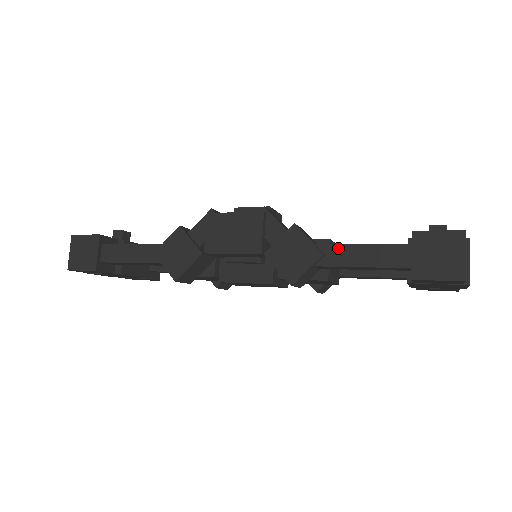
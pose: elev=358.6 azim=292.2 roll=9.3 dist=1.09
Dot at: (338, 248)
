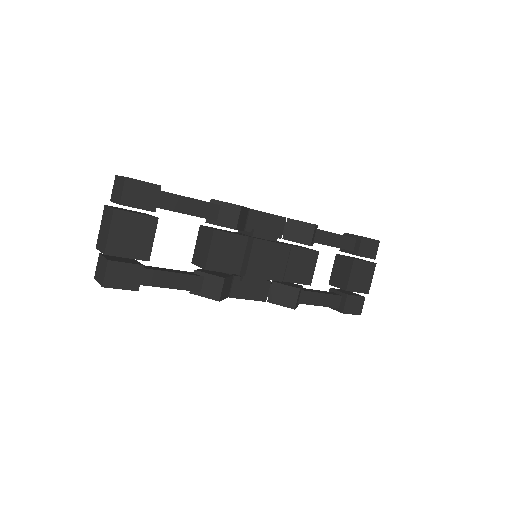
Dot at: occluded
